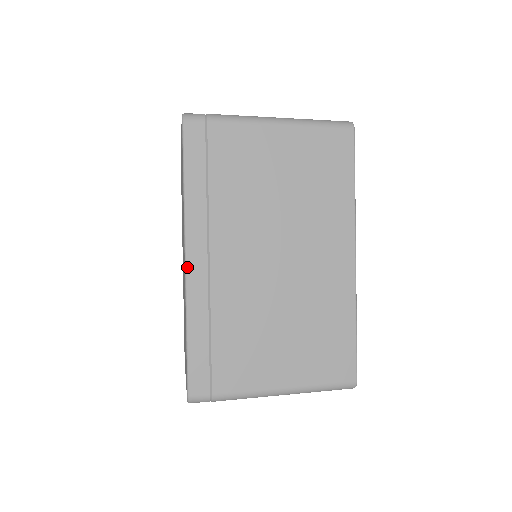
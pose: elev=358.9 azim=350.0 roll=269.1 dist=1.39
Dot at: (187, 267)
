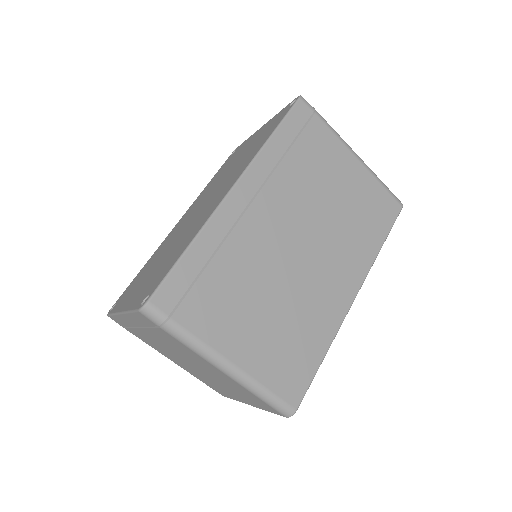
Dot at: (230, 193)
